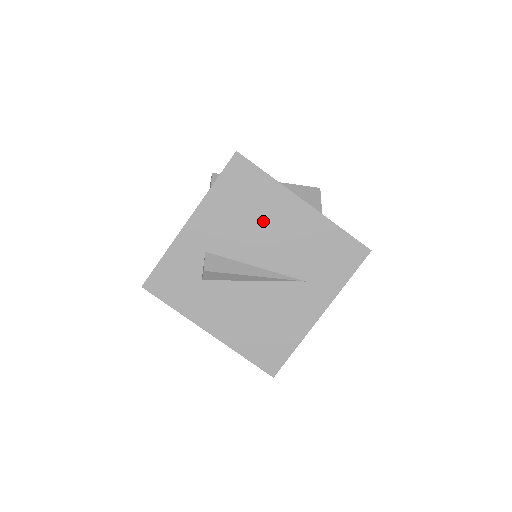
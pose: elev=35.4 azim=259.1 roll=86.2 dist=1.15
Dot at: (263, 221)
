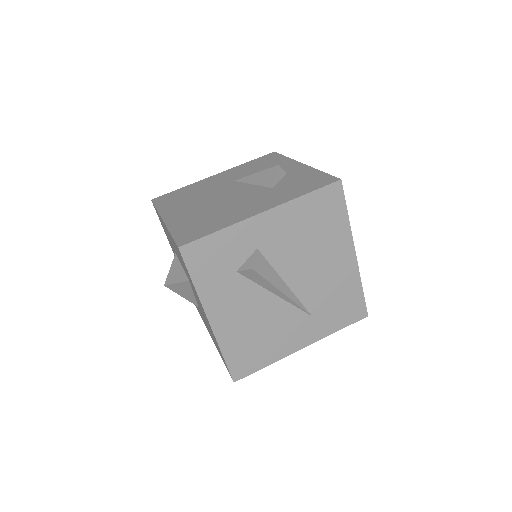
Dot at: (318, 250)
